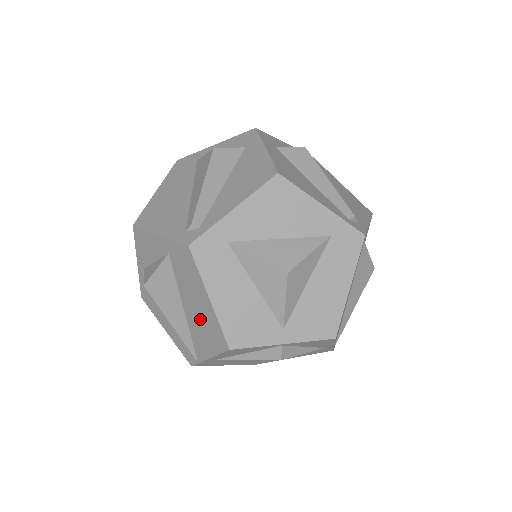
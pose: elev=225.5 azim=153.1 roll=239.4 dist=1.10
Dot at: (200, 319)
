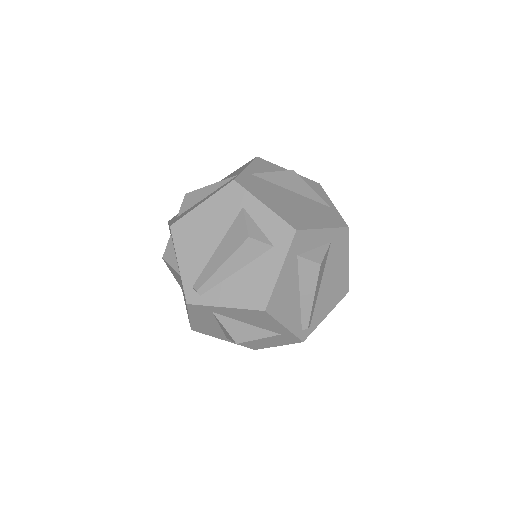
Dot at: occluded
